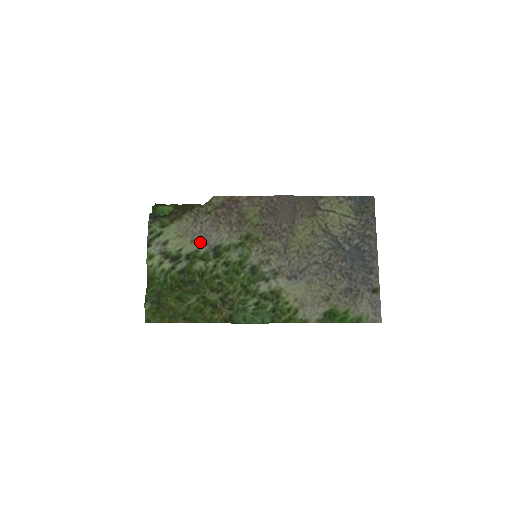
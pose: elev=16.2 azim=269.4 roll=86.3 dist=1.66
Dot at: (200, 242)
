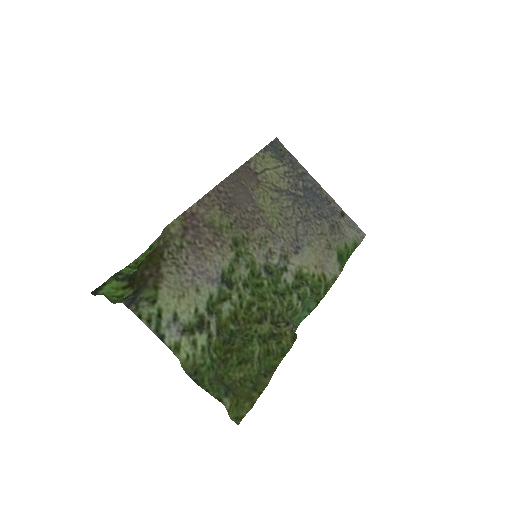
Dot at: (205, 285)
